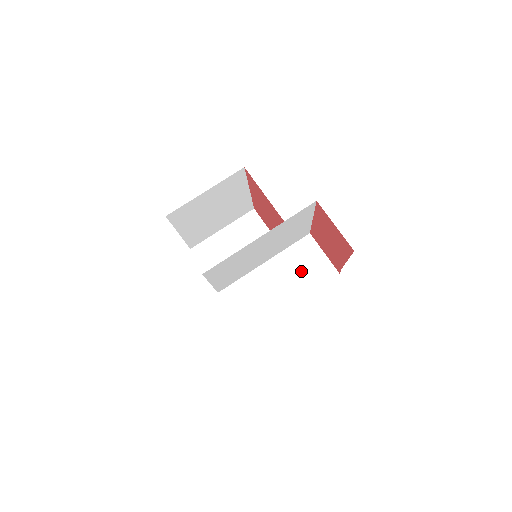
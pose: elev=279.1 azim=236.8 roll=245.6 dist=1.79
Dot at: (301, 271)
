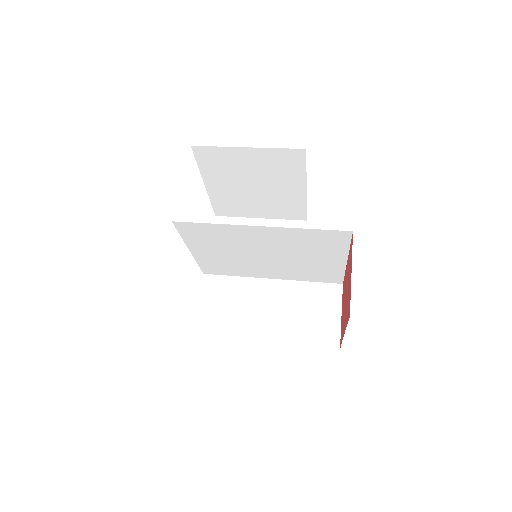
Dot at: (301, 315)
